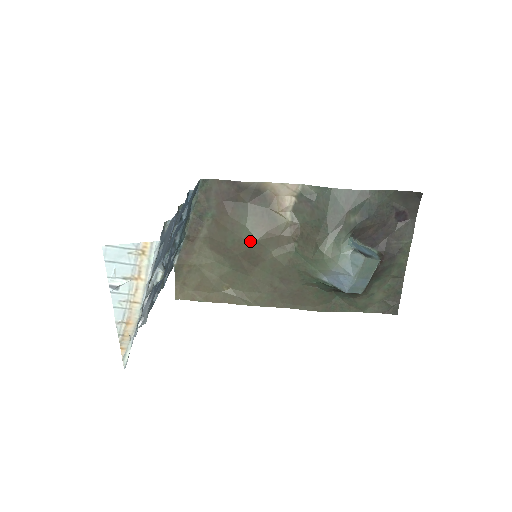
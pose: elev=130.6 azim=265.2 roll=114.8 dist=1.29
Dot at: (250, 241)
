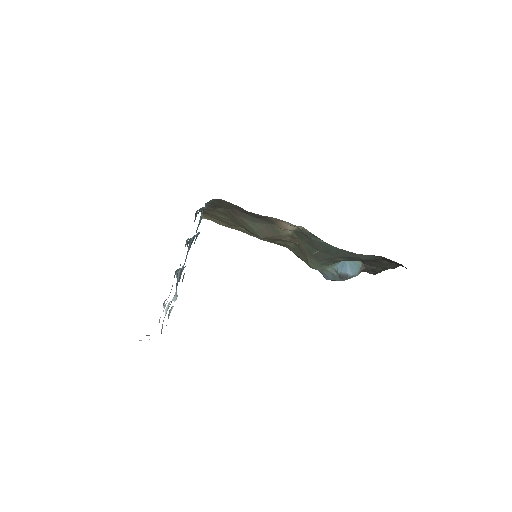
Dot at: (256, 235)
